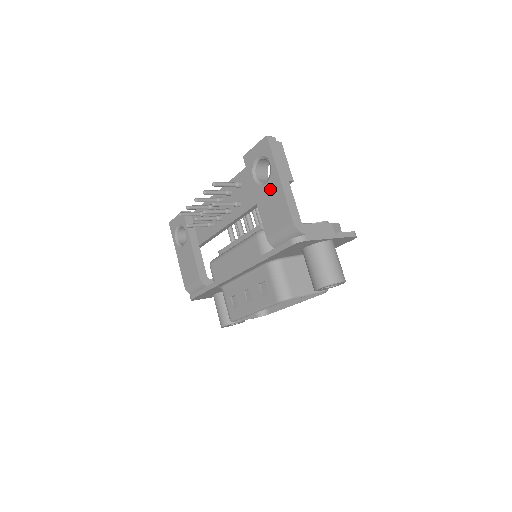
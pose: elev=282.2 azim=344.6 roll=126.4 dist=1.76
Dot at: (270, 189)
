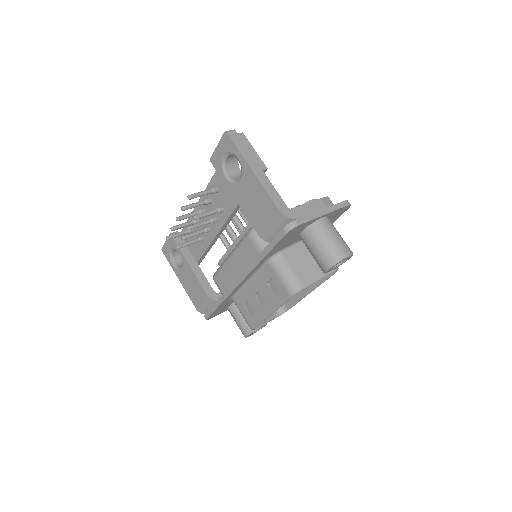
Dot at: (246, 184)
